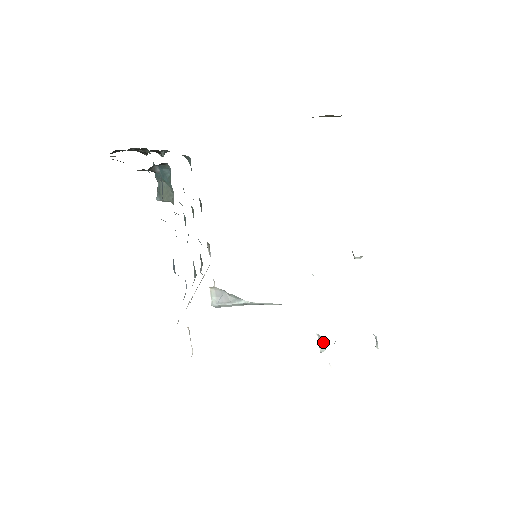
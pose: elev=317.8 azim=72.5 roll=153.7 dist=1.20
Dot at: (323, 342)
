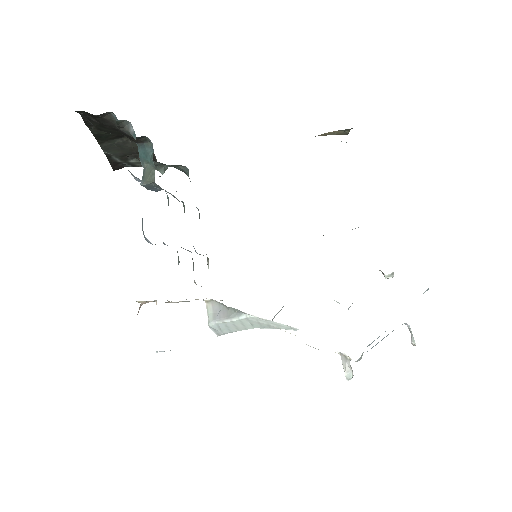
Dot at: (348, 363)
